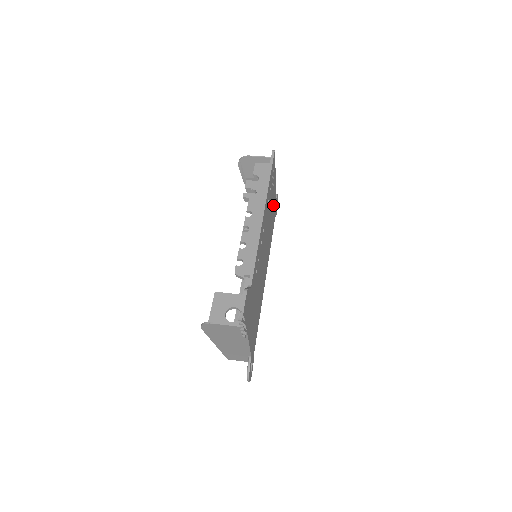
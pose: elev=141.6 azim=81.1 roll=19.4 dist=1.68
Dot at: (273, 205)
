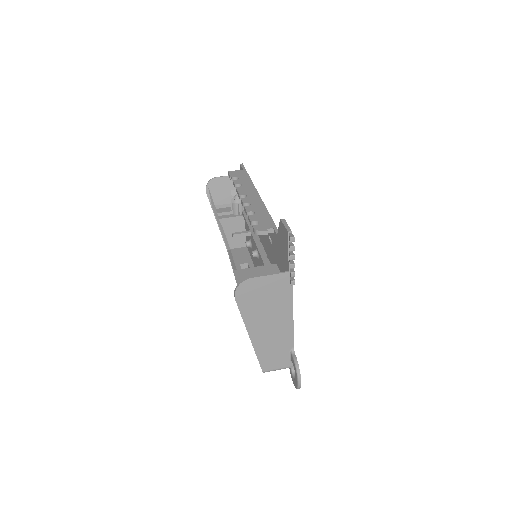
Dot at: occluded
